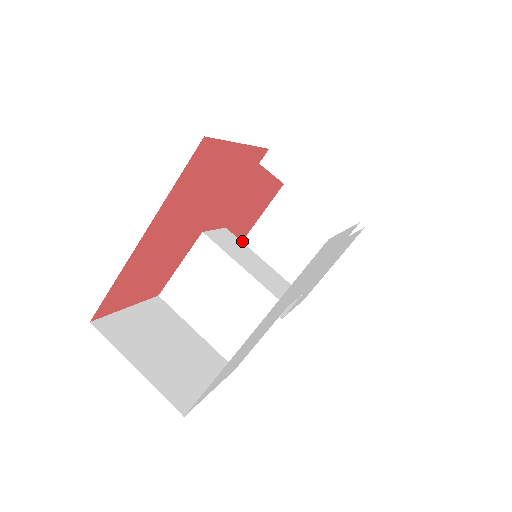
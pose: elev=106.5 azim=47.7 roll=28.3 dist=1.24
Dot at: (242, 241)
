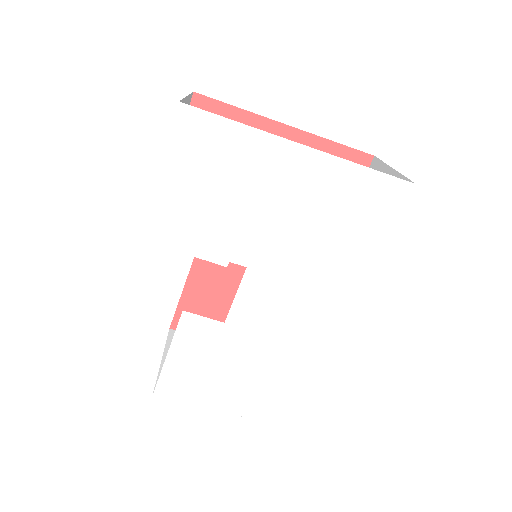
Dot at: (173, 329)
